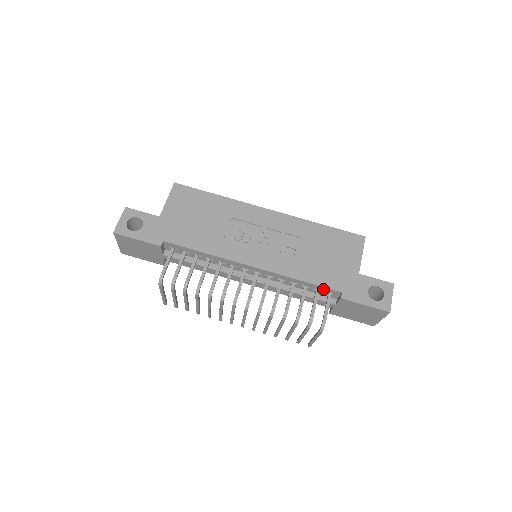
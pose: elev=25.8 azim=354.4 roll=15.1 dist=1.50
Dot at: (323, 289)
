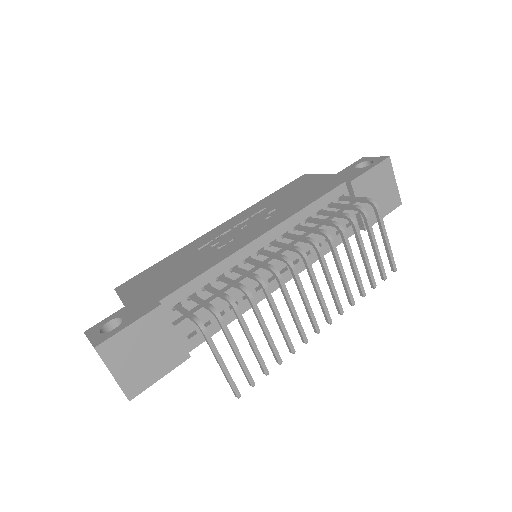
Dot at: (332, 197)
